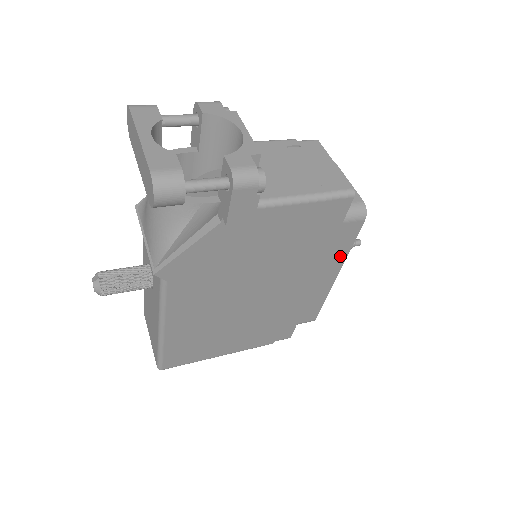
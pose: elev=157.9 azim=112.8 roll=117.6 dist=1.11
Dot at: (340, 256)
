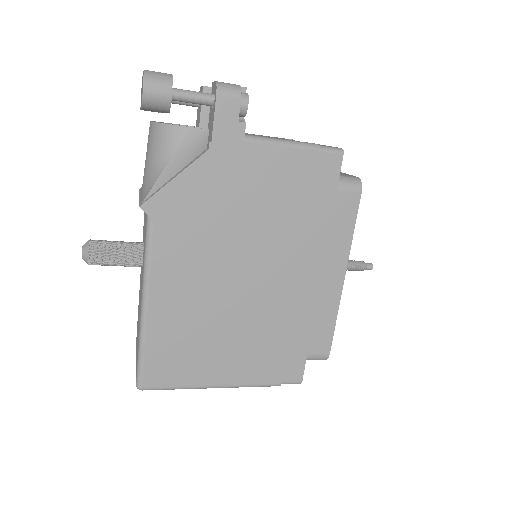
Dot at: (343, 243)
